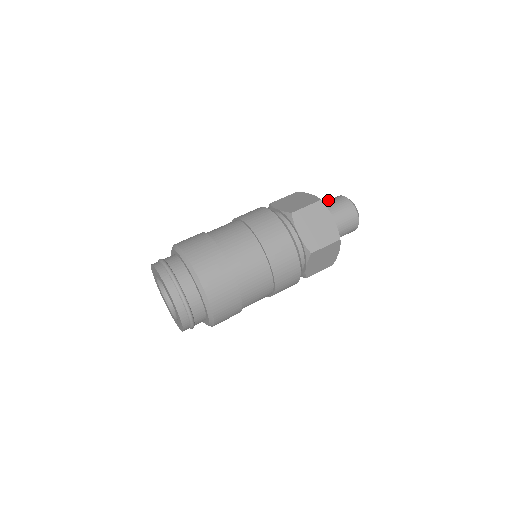
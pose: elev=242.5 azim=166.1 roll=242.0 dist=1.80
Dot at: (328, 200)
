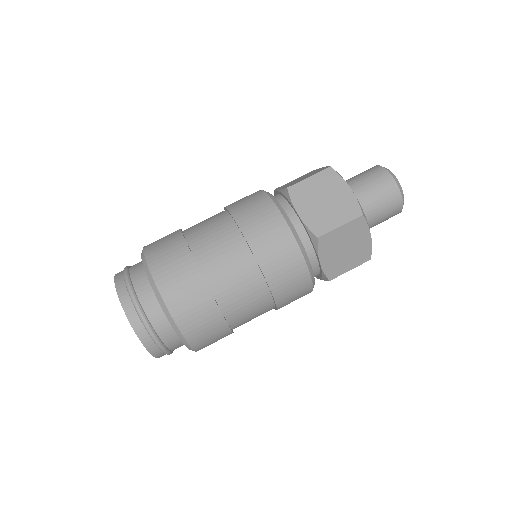
Dot at: occluded
